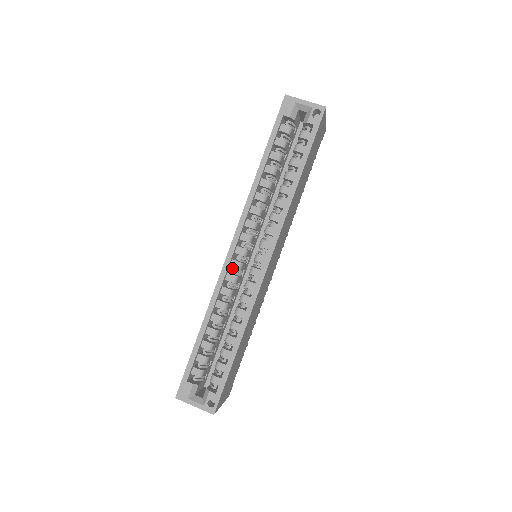
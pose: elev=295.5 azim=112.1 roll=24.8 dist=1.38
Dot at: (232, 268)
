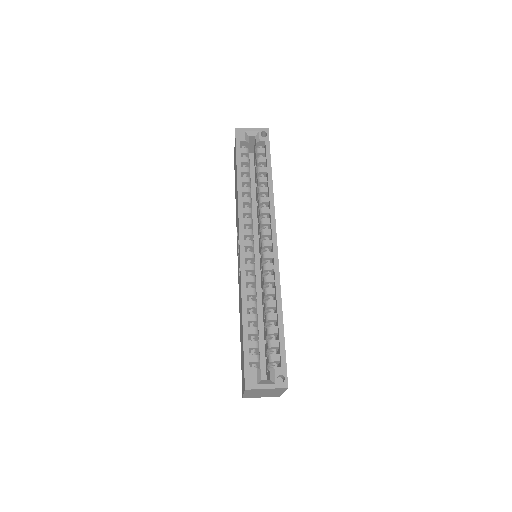
Dot at: occluded
